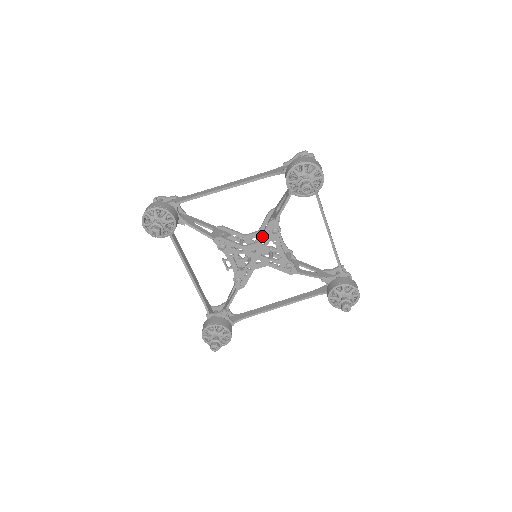
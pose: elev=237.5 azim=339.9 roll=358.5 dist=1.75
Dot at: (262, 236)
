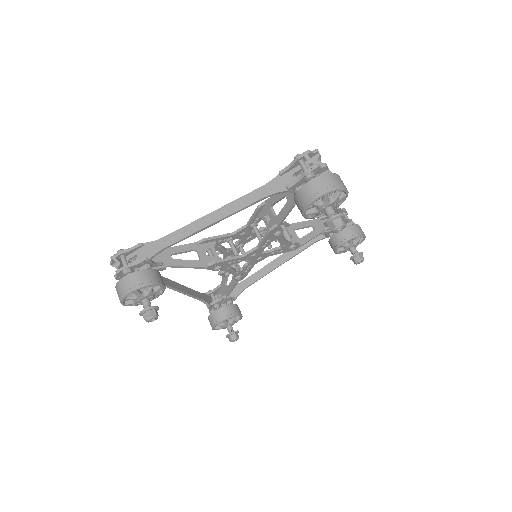
Dot at: (262, 243)
